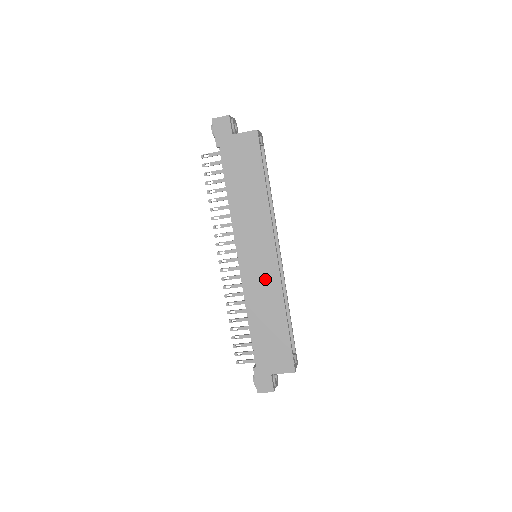
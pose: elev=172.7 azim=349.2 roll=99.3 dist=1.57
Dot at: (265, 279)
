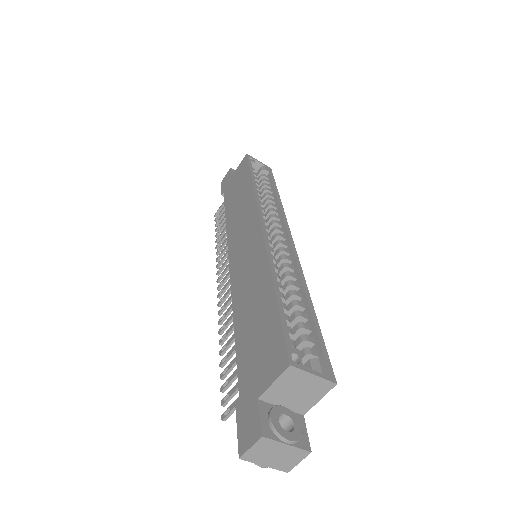
Dot at: (251, 260)
